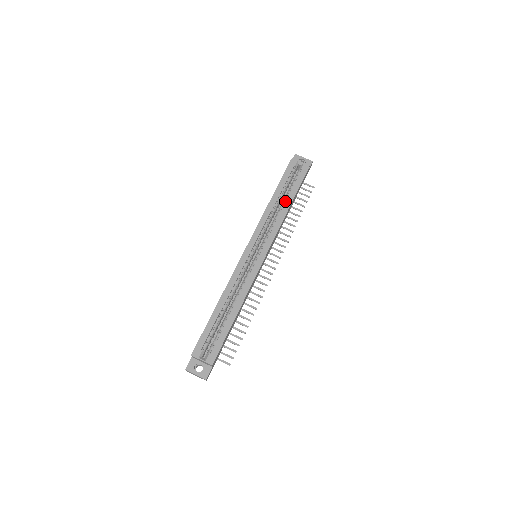
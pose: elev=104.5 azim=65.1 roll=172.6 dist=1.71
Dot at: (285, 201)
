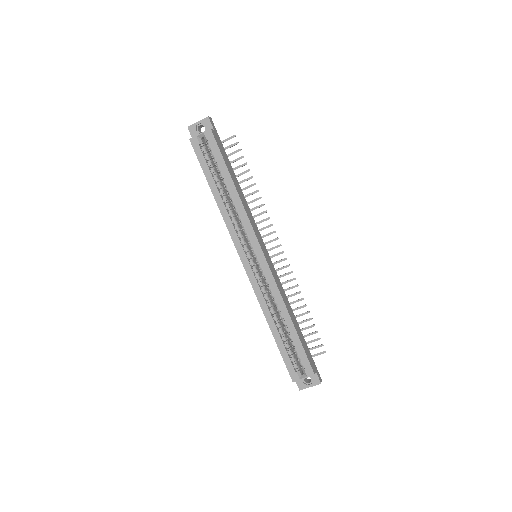
Dot at: (227, 187)
